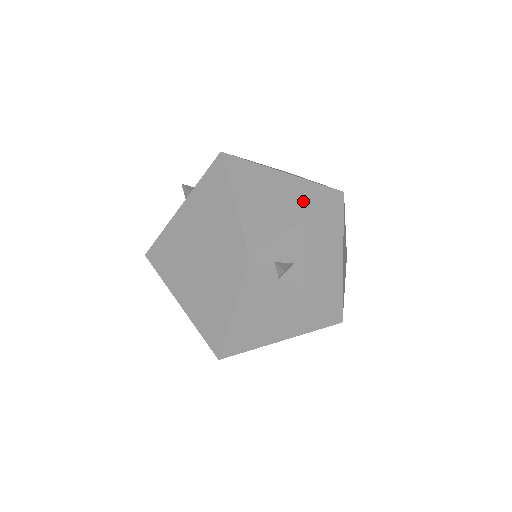
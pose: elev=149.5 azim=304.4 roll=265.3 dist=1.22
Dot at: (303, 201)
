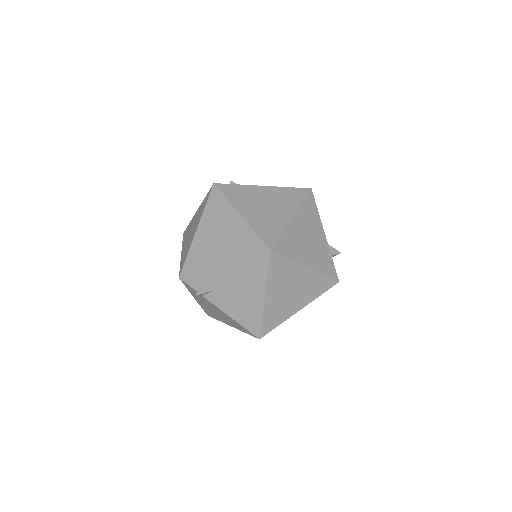
Dot at: (236, 248)
